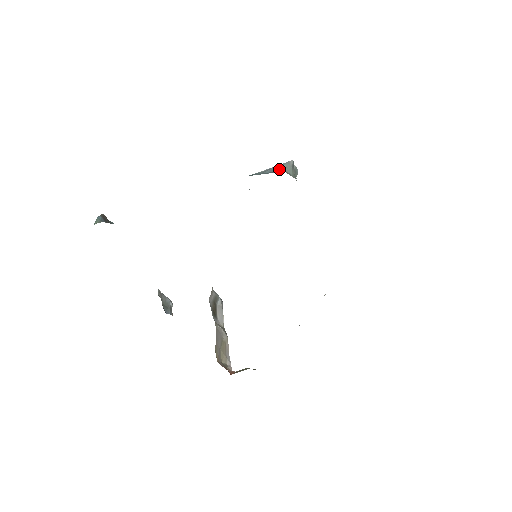
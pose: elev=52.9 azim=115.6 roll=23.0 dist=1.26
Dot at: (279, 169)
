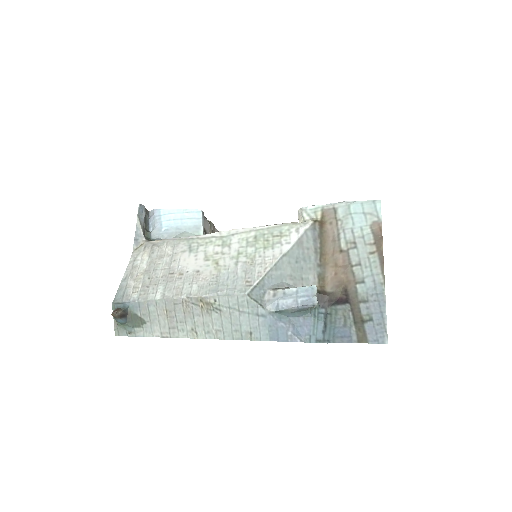
Dot at: (305, 311)
